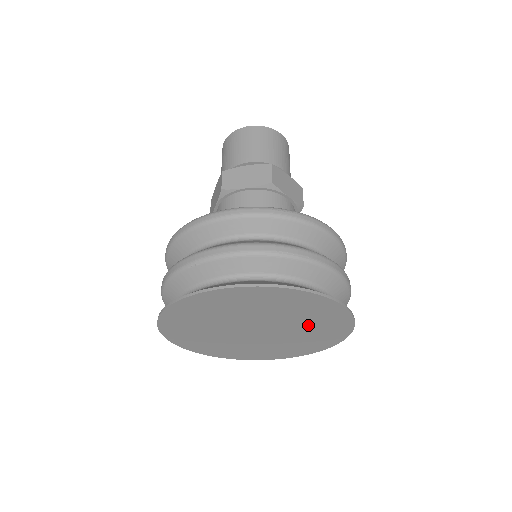
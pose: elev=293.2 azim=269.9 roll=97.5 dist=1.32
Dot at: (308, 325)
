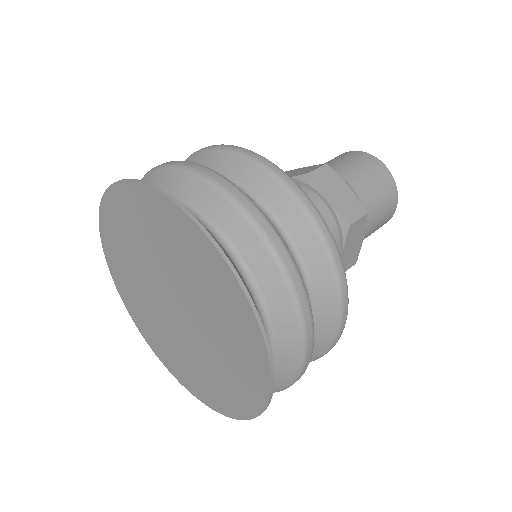
Dot at: (213, 312)
